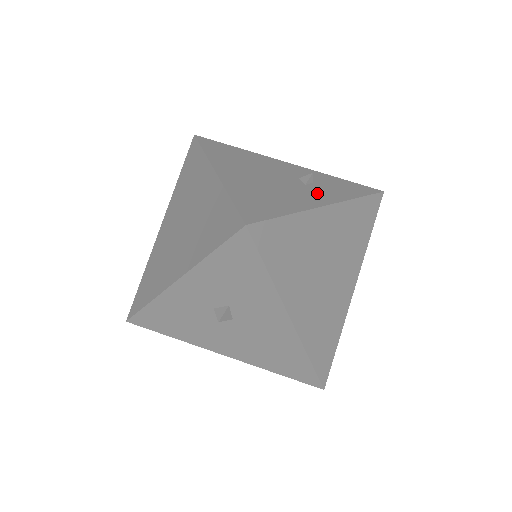
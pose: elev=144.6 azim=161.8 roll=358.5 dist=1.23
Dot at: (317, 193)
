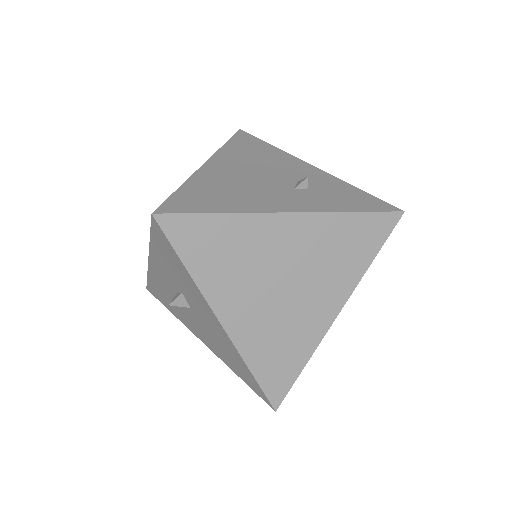
Dot at: (295, 199)
